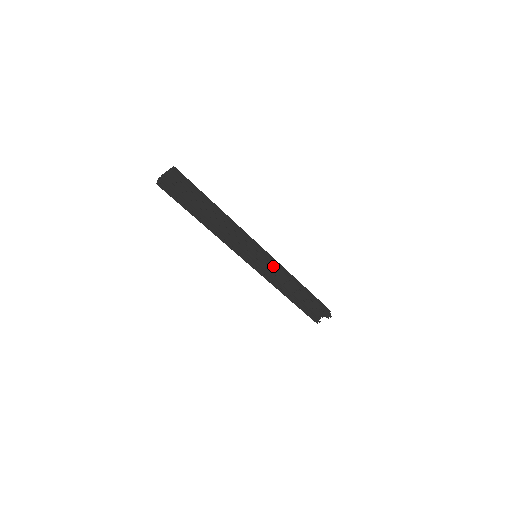
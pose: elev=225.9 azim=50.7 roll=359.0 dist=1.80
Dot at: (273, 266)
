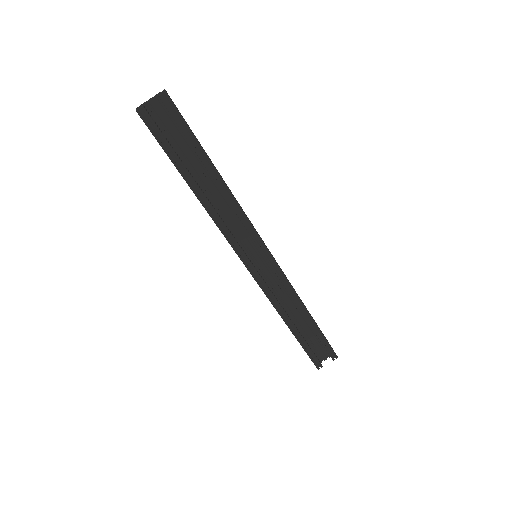
Dot at: (278, 272)
